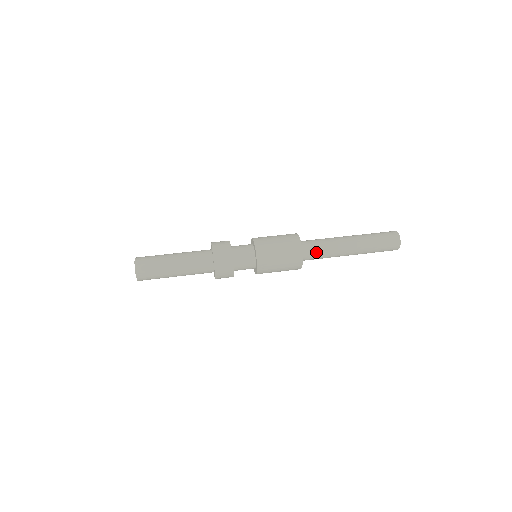
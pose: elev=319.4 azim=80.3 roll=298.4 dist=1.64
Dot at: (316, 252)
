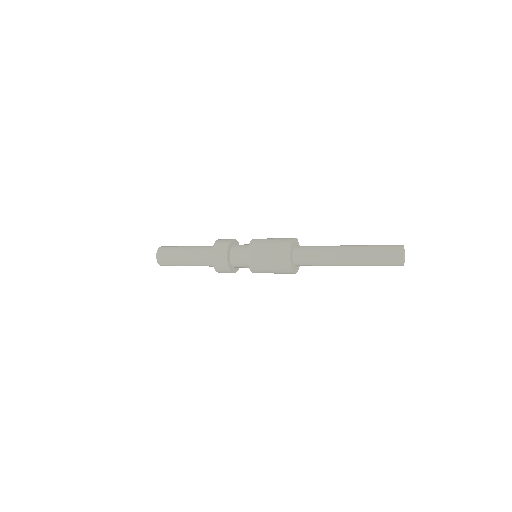
Dot at: (308, 261)
